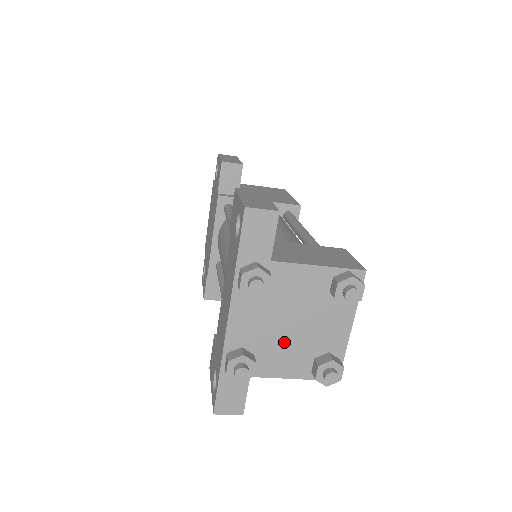
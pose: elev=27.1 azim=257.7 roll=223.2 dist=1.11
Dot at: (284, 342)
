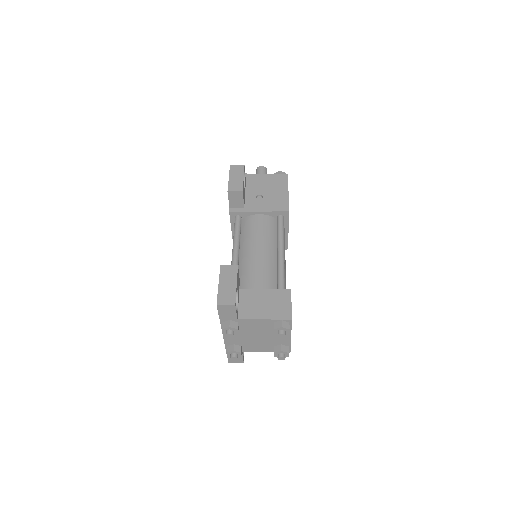
Dot at: (255, 342)
